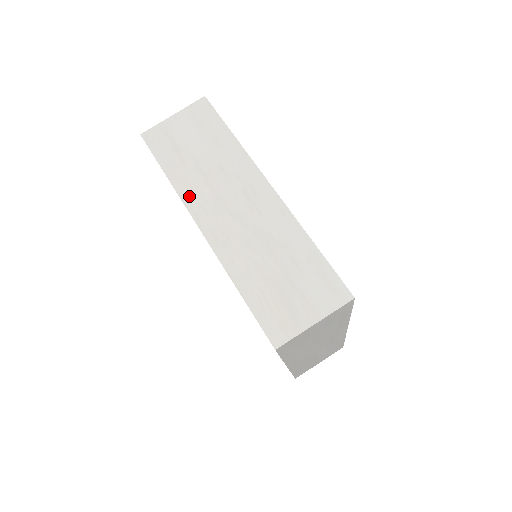
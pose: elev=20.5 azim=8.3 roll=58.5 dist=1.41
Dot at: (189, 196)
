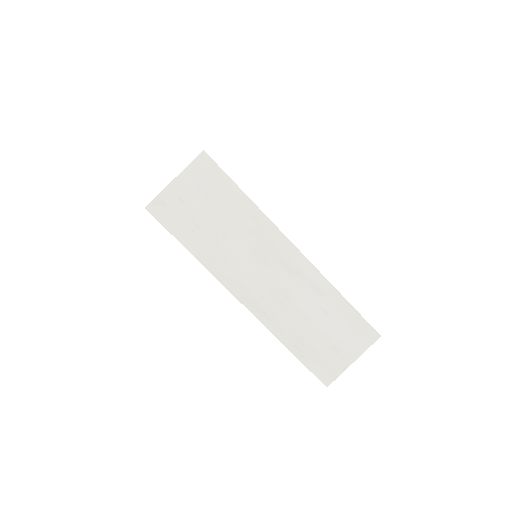
Dot at: occluded
